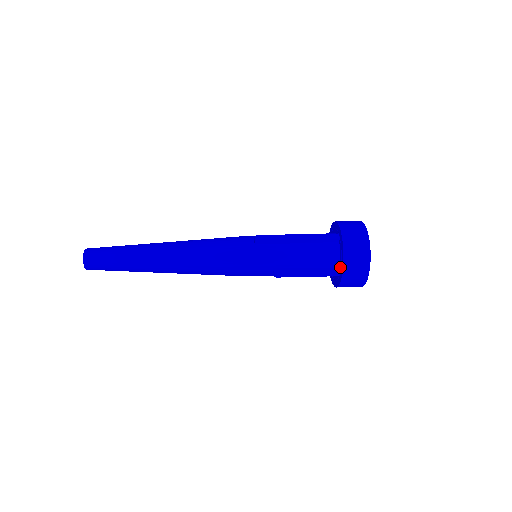
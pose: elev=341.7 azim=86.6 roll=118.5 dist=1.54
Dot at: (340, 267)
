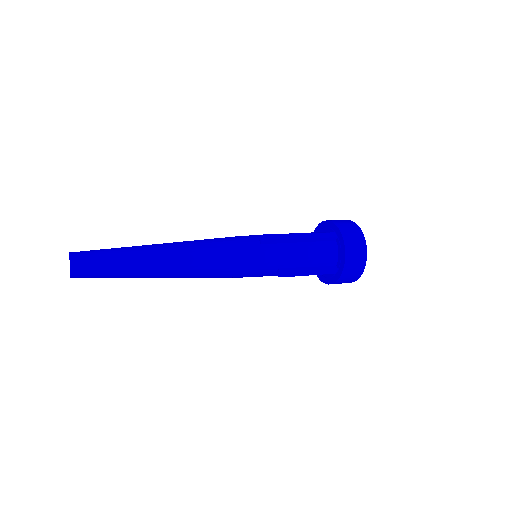
Dot at: (338, 265)
